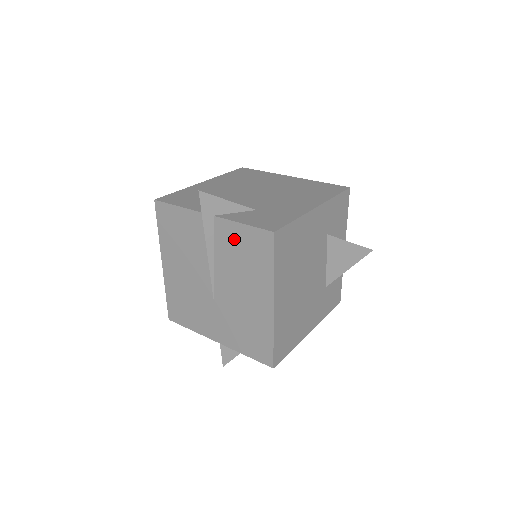
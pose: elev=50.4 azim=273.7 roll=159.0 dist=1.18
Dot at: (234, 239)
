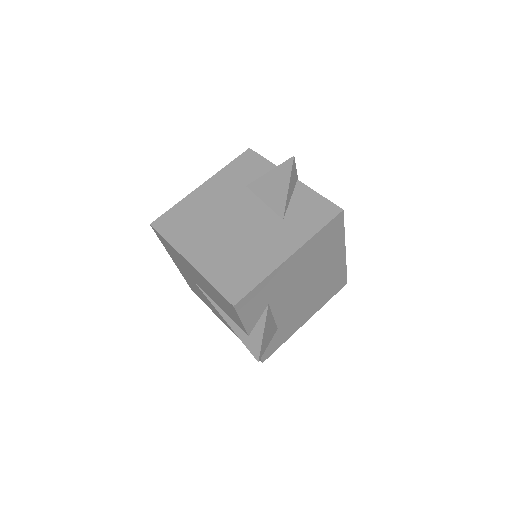
Dot at: occluded
